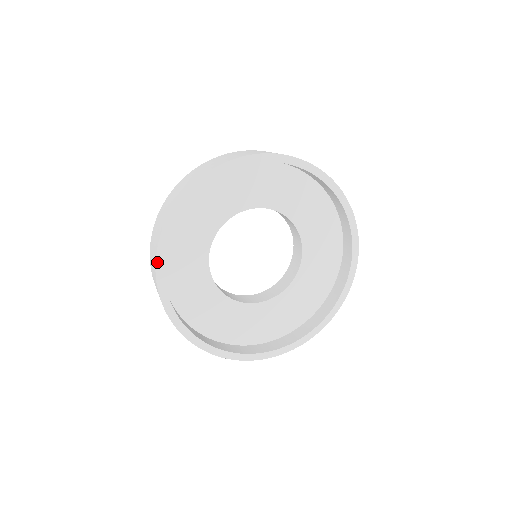
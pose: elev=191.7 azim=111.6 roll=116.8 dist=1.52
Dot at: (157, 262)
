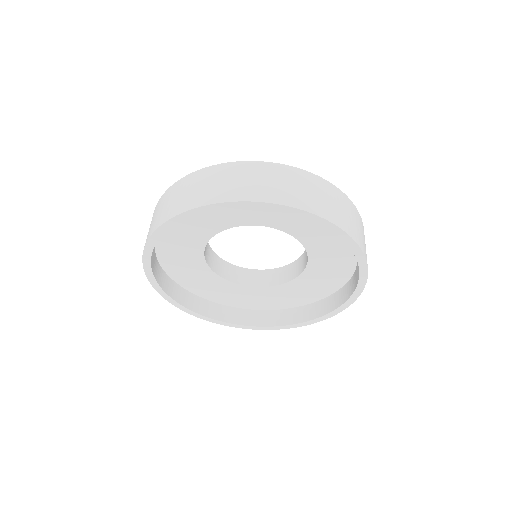
Dot at: (170, 302)
